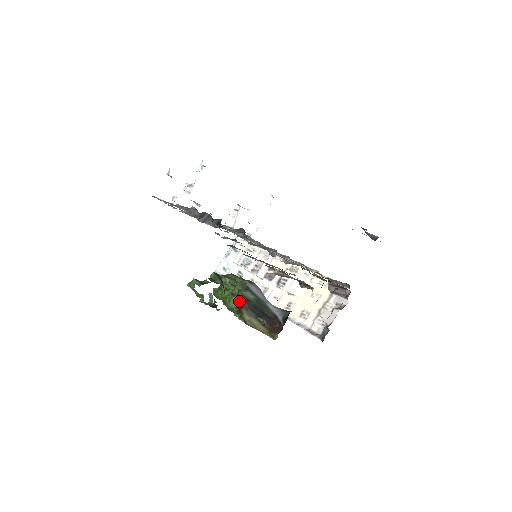
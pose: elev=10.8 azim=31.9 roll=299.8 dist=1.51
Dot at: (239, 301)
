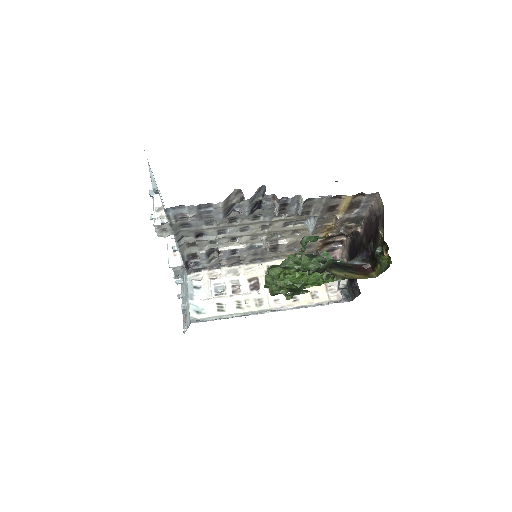
Dot at: occluded
